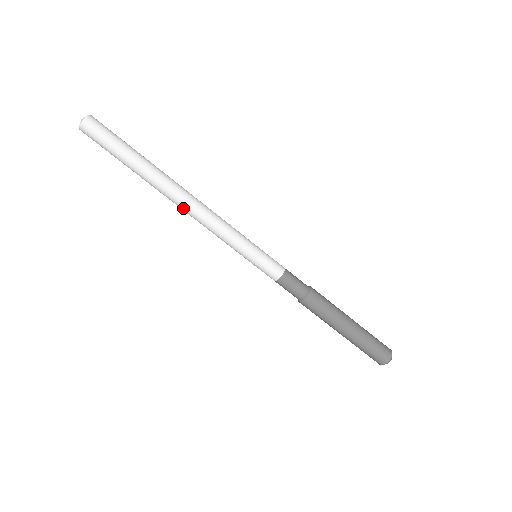
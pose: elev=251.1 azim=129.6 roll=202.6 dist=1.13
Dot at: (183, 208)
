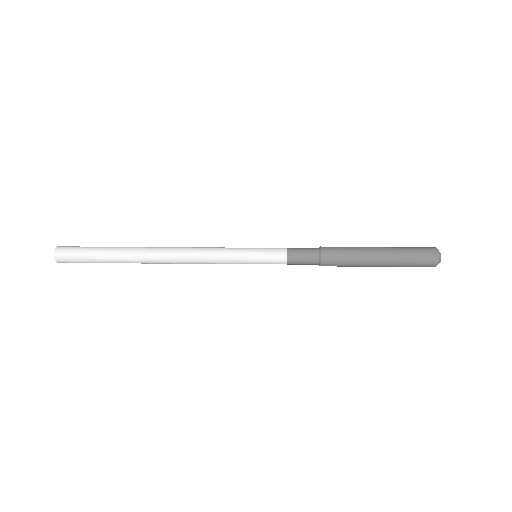
Dot at: (171, 262)
